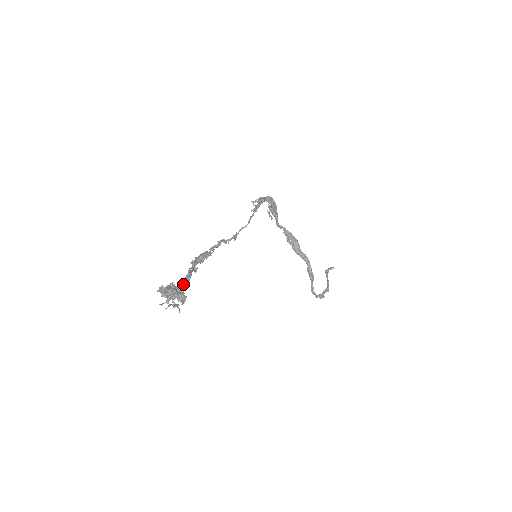
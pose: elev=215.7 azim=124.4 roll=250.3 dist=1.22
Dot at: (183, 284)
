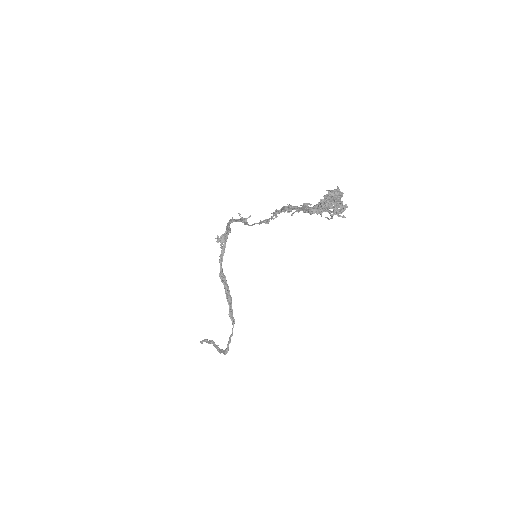
Dot at: (312, 209)
